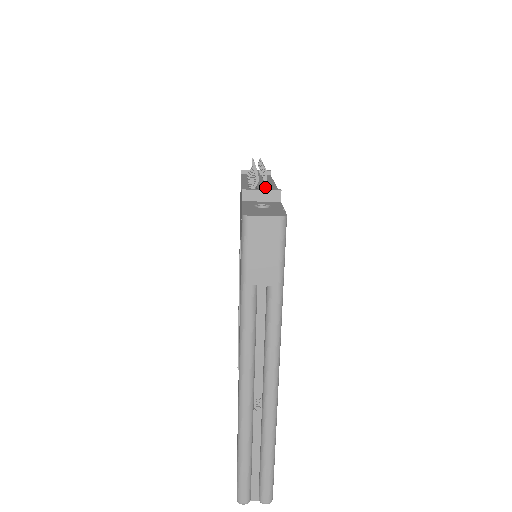
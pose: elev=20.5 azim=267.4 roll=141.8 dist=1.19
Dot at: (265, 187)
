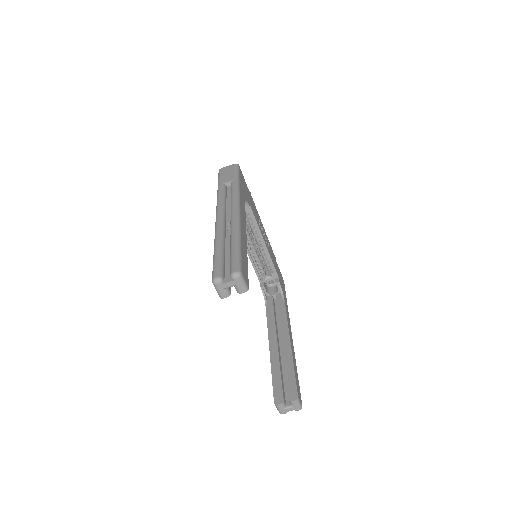
Dot at: occluded
